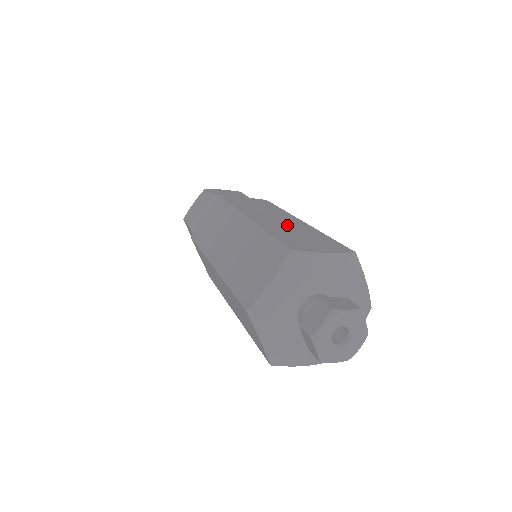
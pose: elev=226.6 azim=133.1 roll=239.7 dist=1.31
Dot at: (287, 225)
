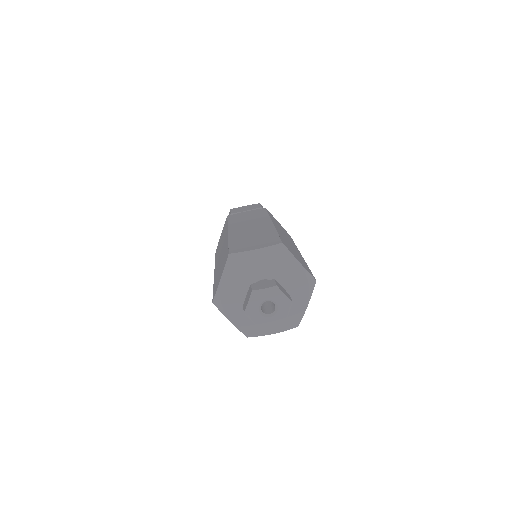
Dot at: (253, 231)
